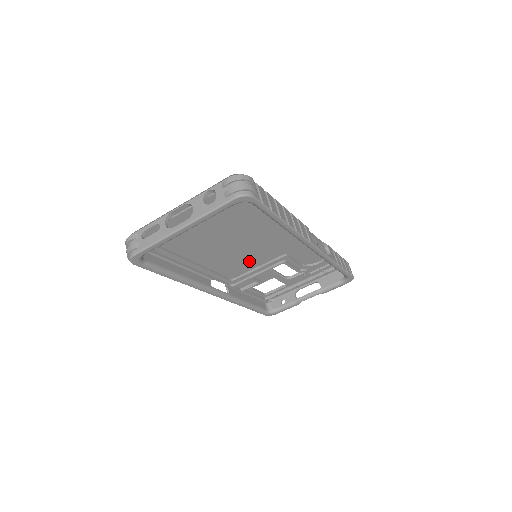
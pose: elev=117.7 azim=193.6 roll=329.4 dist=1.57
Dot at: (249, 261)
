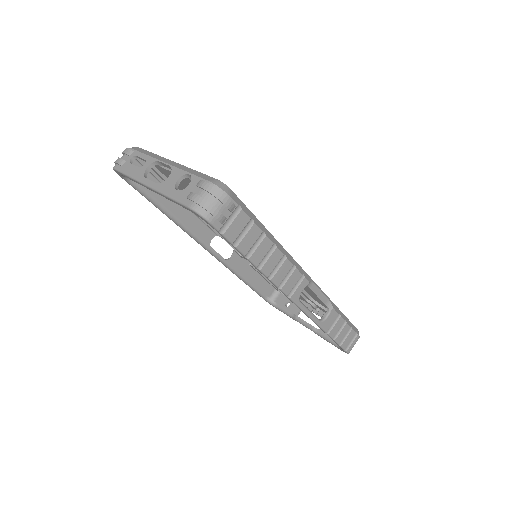
Dot at: occluded
